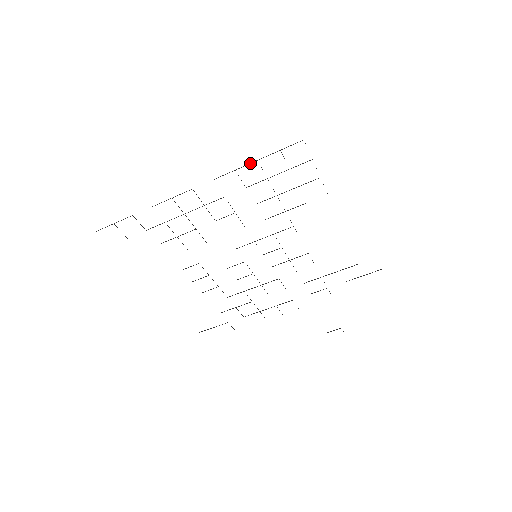
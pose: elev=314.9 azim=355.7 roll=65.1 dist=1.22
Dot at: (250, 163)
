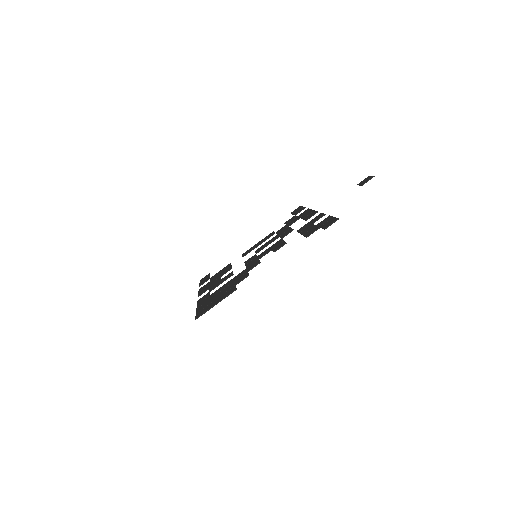
Dot at: (196, 308)
